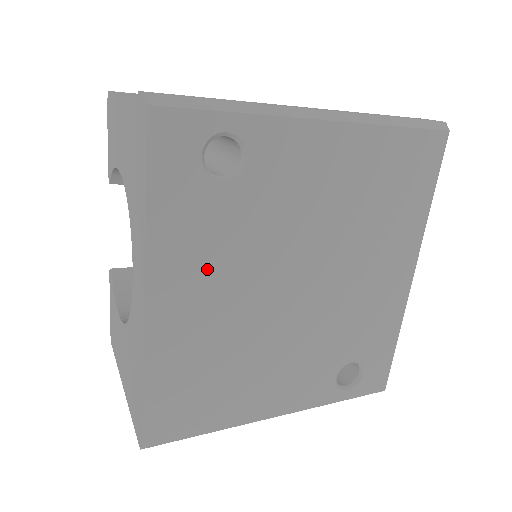
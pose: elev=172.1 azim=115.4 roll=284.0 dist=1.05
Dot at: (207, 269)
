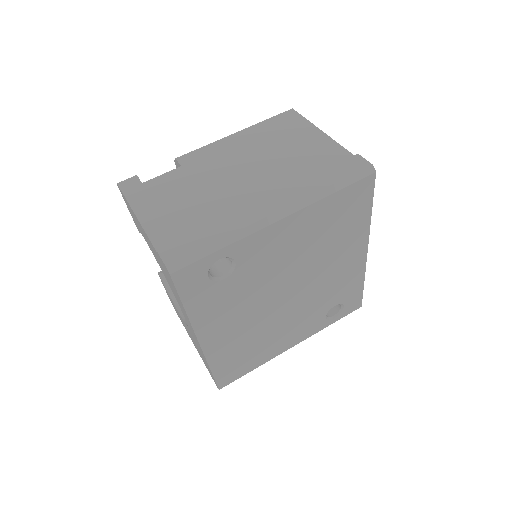
Dot at: (229, 315)
